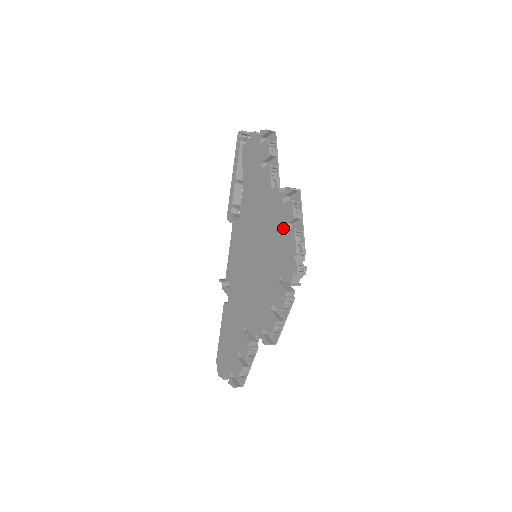
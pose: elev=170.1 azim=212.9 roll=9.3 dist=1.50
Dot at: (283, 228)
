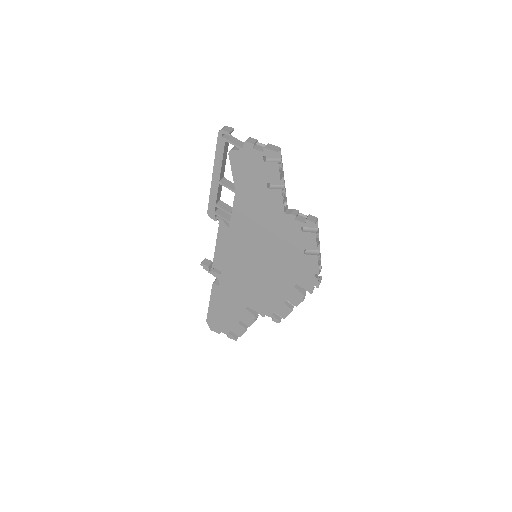
Dot at: (302, 251)
